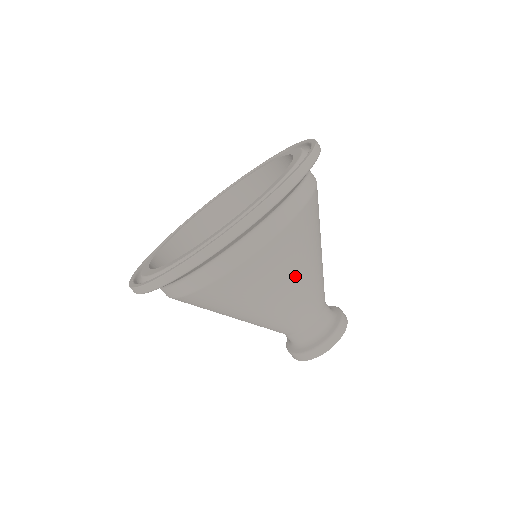
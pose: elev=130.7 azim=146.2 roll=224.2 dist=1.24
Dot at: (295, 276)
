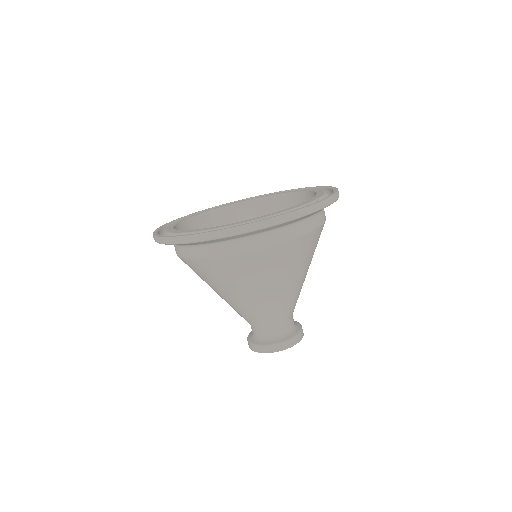
Dot at: (276, 282)
